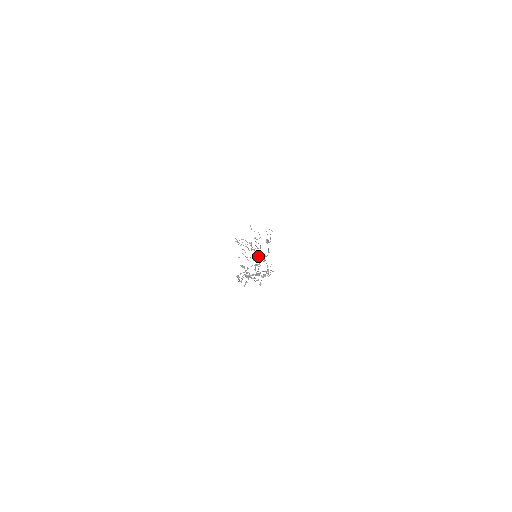
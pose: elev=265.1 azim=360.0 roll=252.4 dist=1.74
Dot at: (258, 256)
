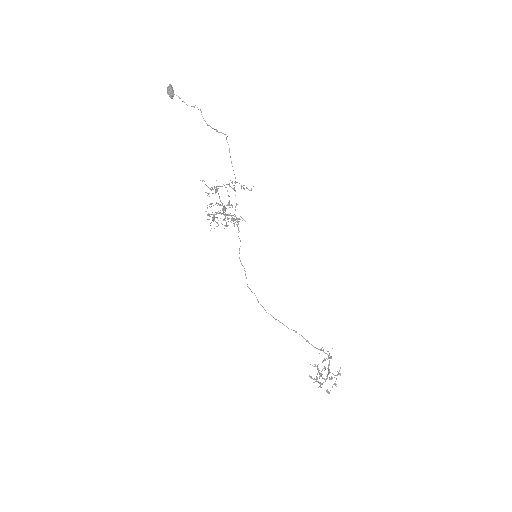
Dot at: occluded
